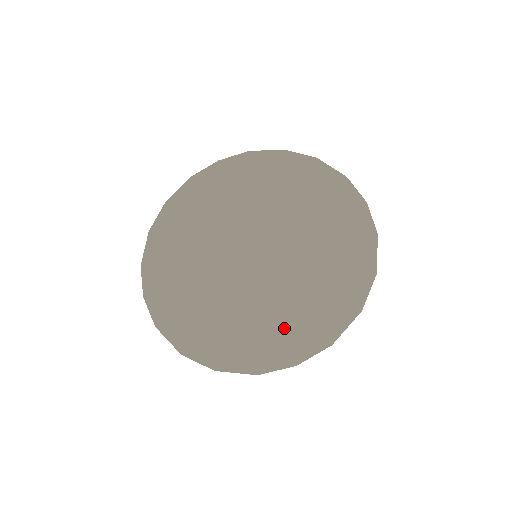
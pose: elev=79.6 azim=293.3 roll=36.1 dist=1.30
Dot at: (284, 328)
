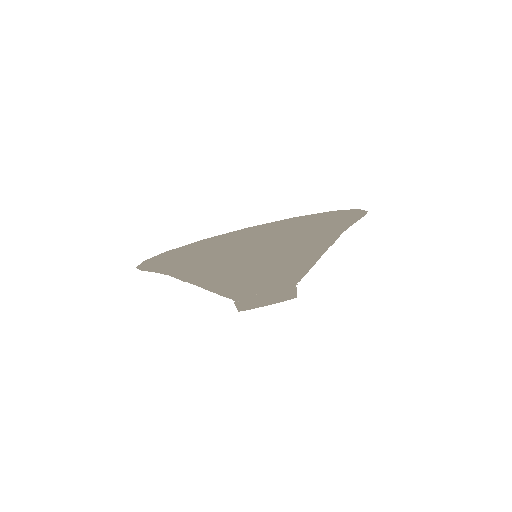
Dot at: occluded
